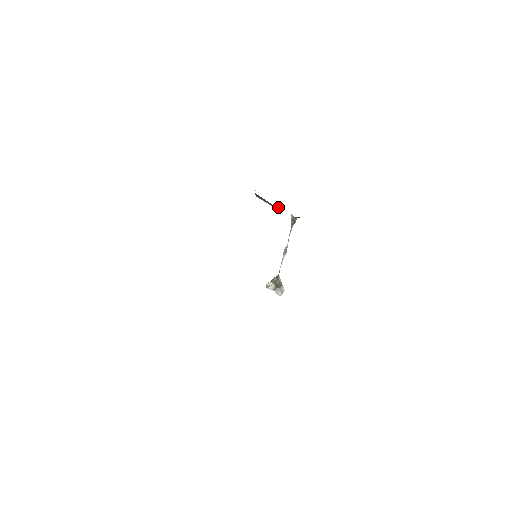
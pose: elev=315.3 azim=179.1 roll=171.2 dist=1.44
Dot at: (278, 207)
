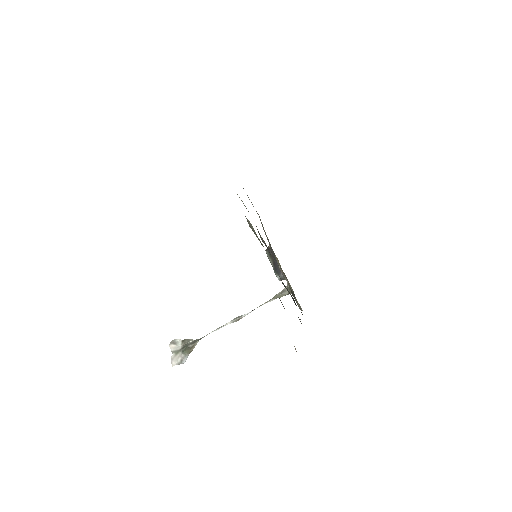
Dot at: (281, 271)
